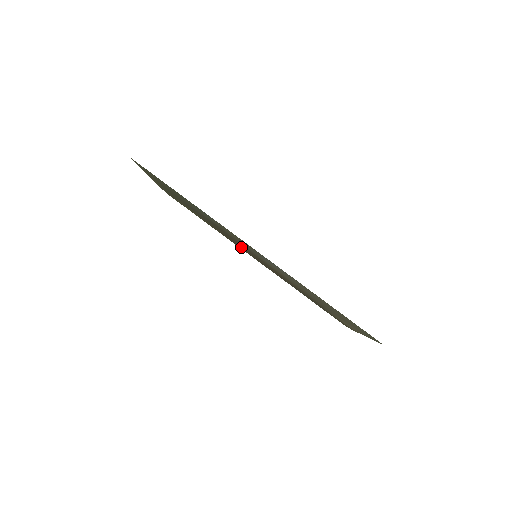
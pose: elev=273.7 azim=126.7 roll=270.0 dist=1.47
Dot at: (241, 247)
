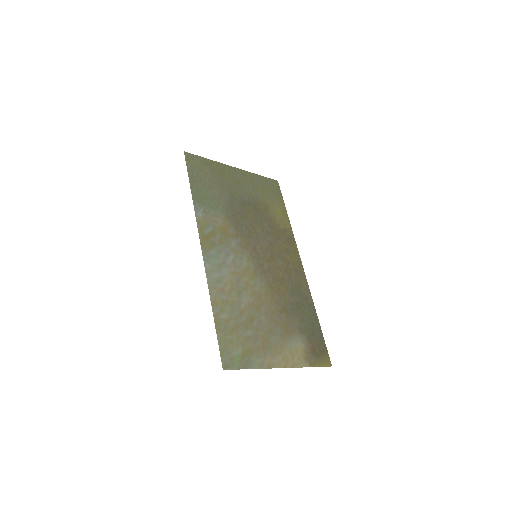
Dot at: (277, 246)
